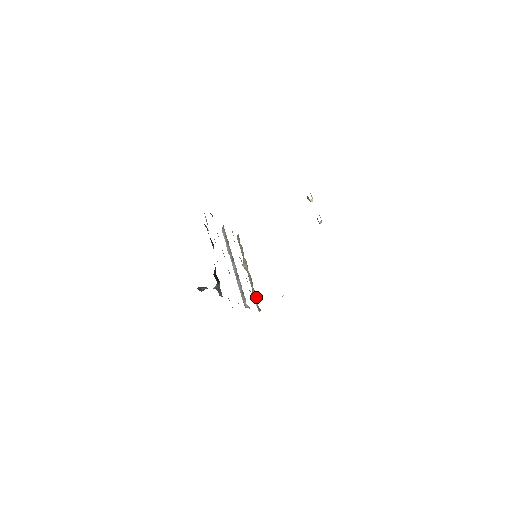
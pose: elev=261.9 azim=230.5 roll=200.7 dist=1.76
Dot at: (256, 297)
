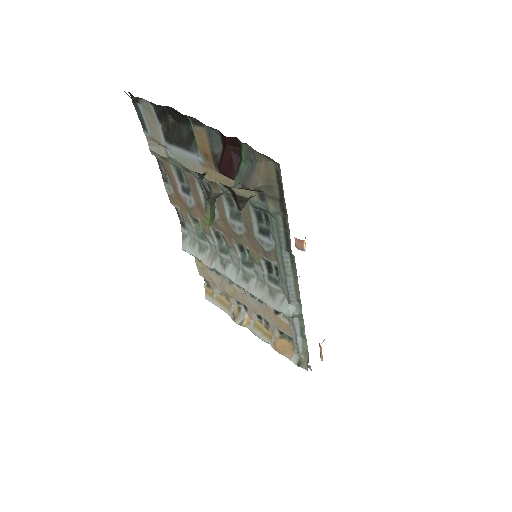
Dot at: (287, 348)
